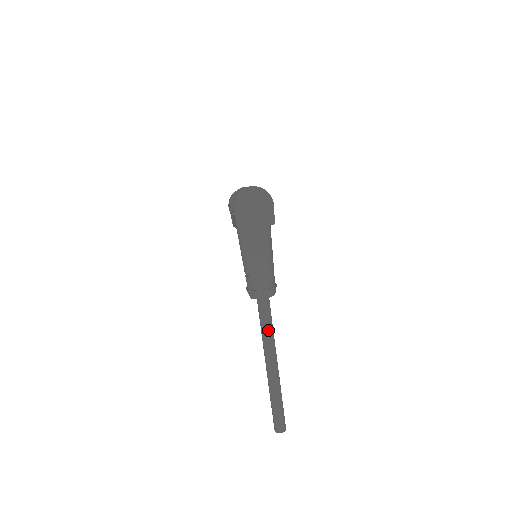
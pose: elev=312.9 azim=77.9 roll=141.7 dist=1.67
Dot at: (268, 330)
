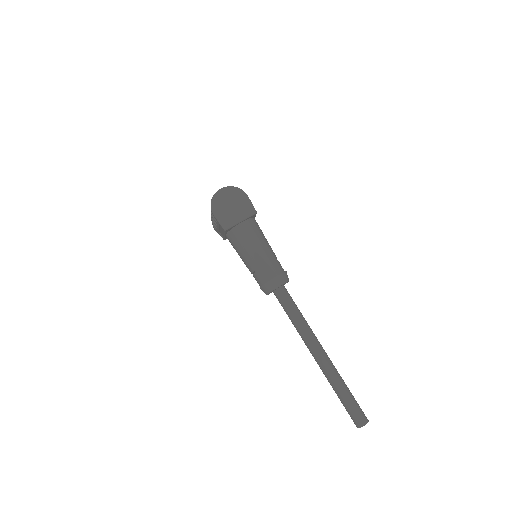
Dot at: (298, 318)
